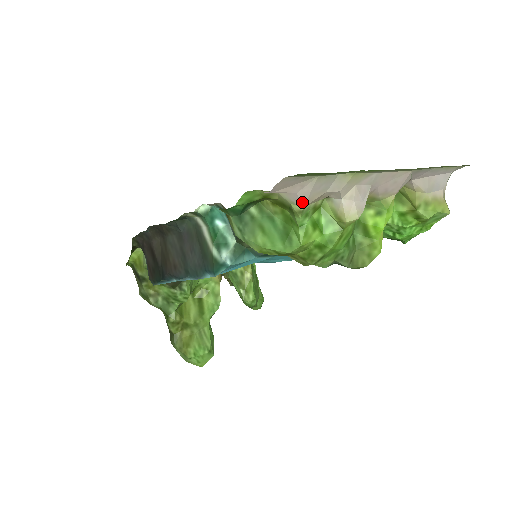
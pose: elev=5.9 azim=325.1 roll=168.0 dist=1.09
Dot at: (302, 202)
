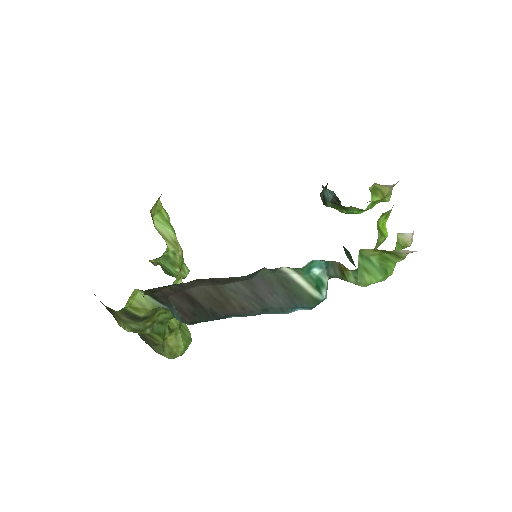
Dot at: occluded
